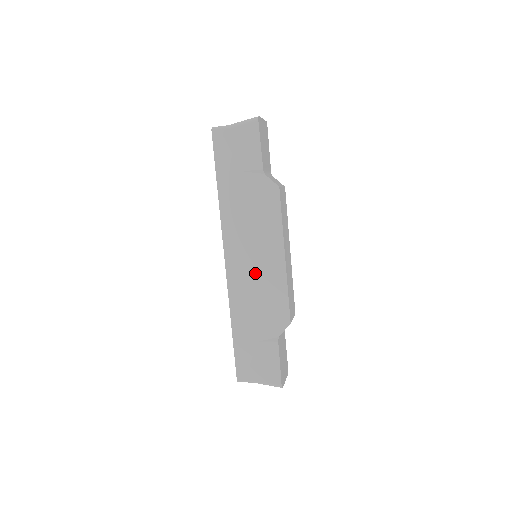
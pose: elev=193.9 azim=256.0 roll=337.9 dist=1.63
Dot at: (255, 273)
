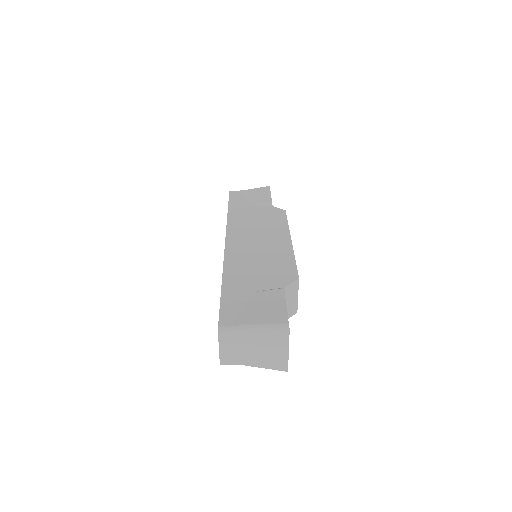
Dot at: occluded
